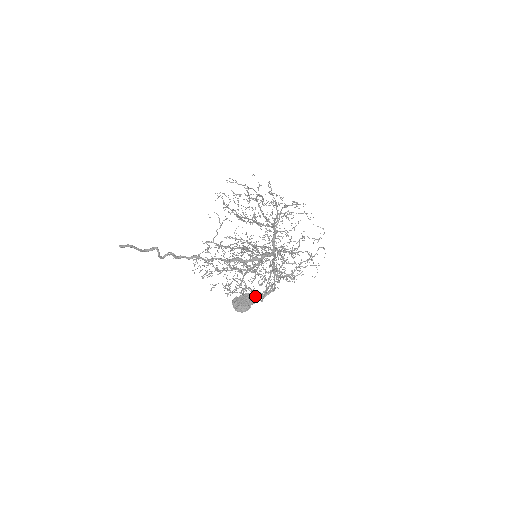
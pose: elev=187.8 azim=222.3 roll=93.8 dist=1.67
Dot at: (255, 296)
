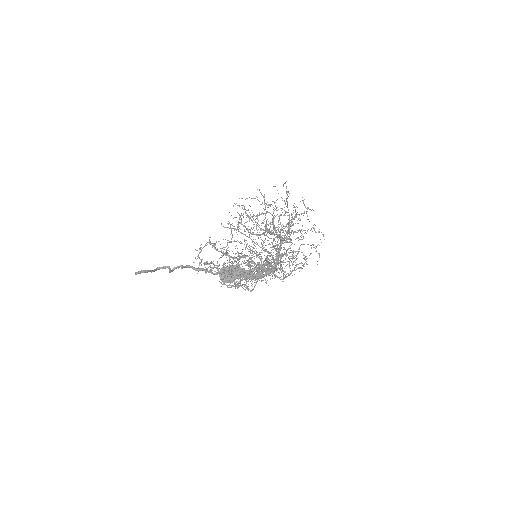
Dot at: occluded
